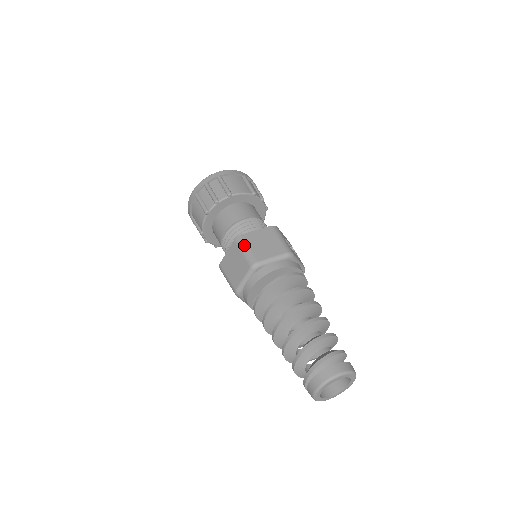
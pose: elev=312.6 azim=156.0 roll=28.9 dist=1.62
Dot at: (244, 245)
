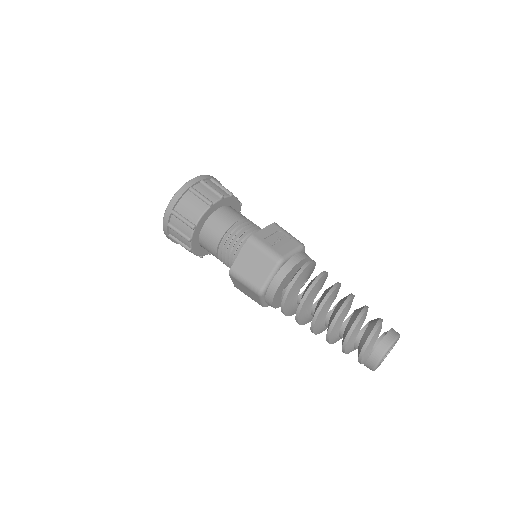
Dot at: (240, 278)
